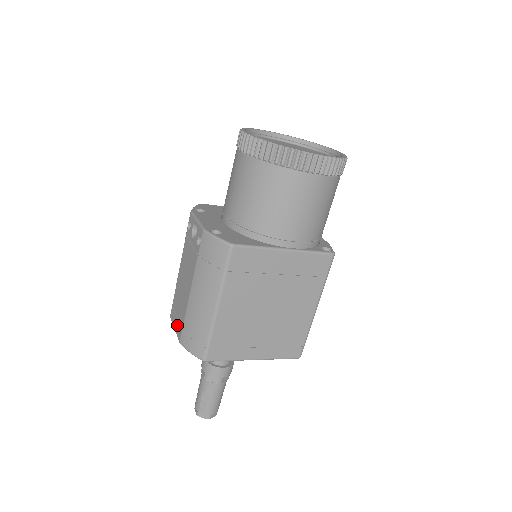
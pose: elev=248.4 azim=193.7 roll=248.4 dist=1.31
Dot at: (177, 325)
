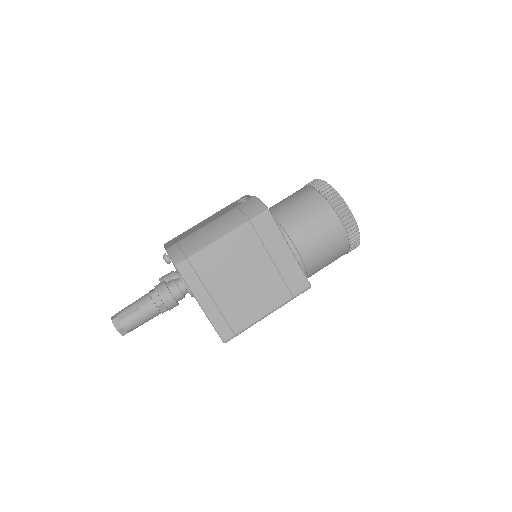
Dot at: (172, 243)
